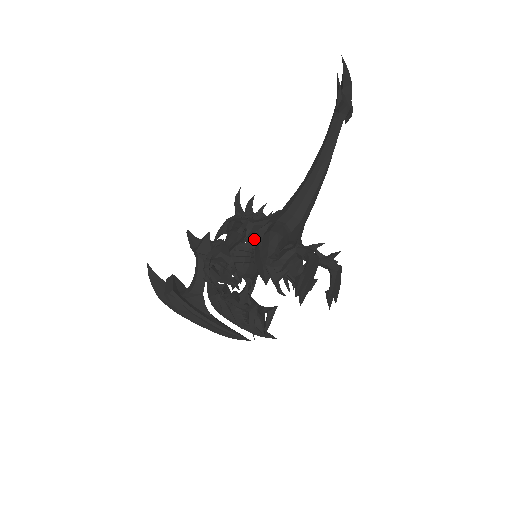
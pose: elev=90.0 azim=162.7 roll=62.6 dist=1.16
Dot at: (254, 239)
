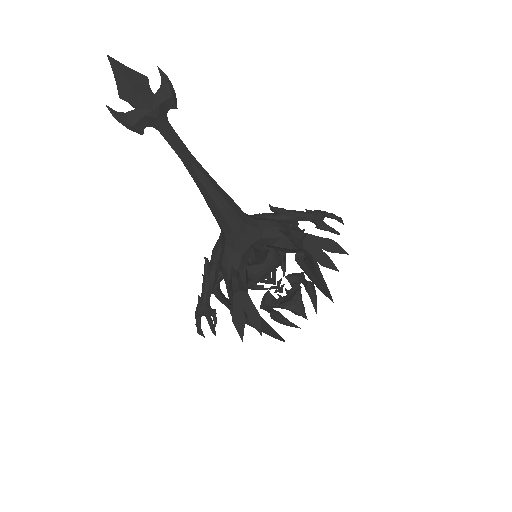
Dot at: occluded
